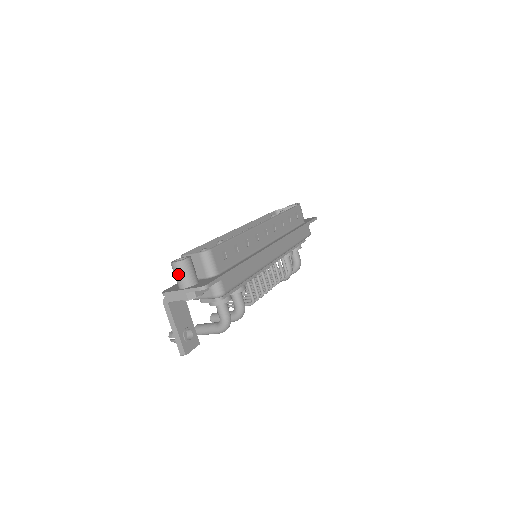
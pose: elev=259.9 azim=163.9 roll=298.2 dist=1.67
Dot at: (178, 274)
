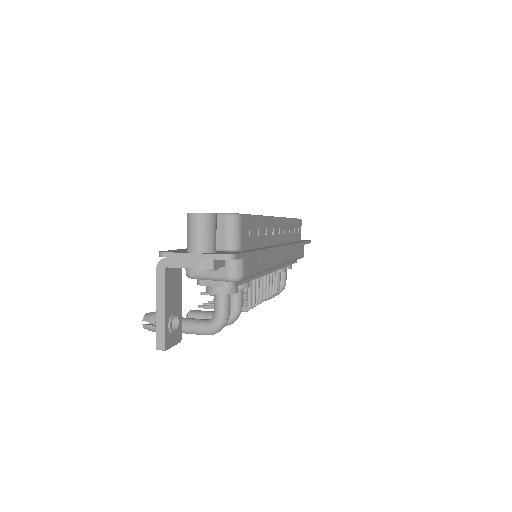
Dot at: (196, 230)
